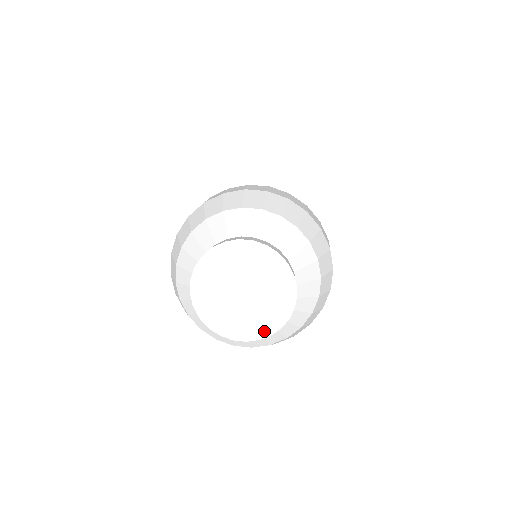
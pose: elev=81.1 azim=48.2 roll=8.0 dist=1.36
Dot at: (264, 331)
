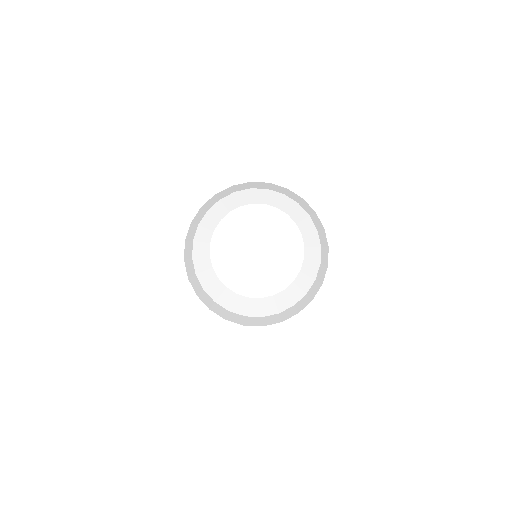
Dot at: (296, 262)
